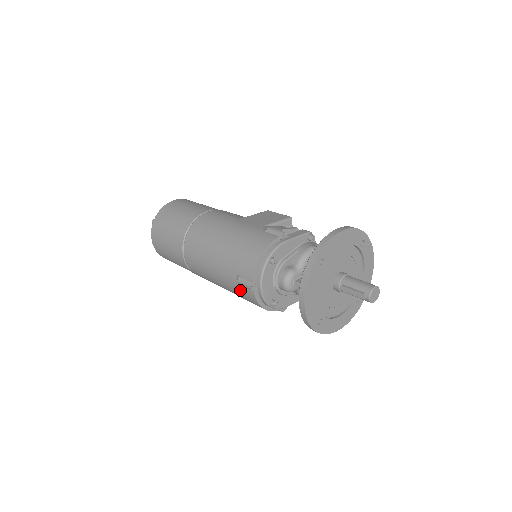
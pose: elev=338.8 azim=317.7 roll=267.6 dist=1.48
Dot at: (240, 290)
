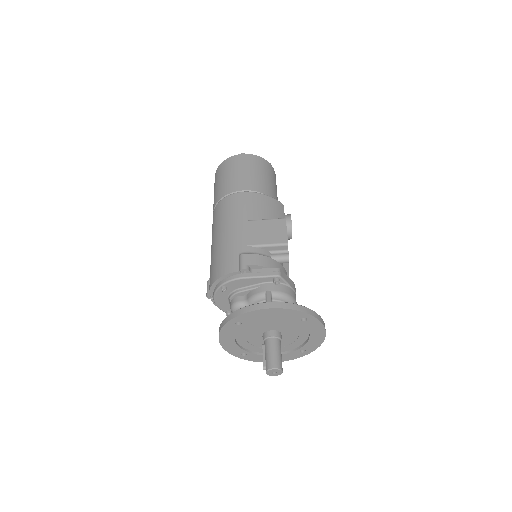
Dot at: occluded
